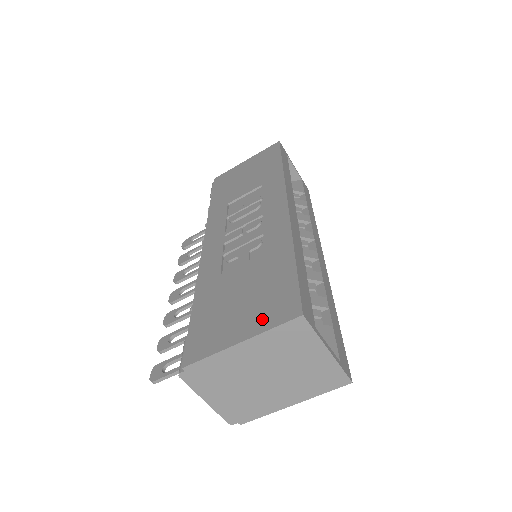
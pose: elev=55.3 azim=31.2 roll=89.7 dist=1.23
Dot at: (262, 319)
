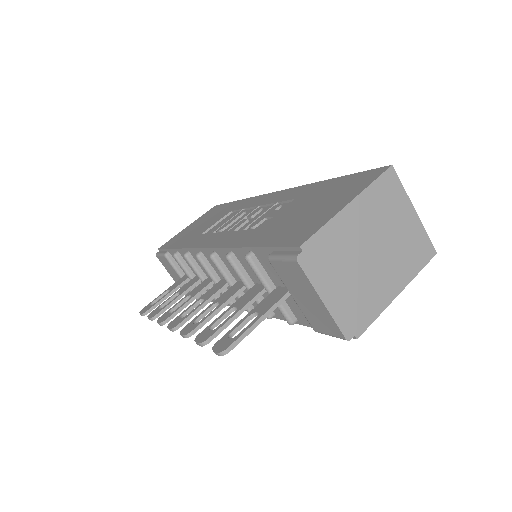
Dot at: (353, 190)
